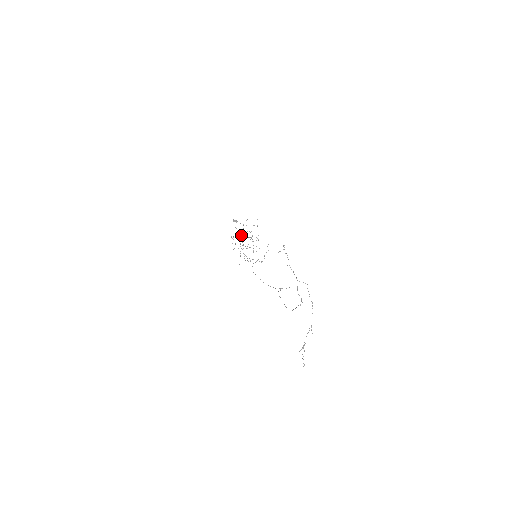
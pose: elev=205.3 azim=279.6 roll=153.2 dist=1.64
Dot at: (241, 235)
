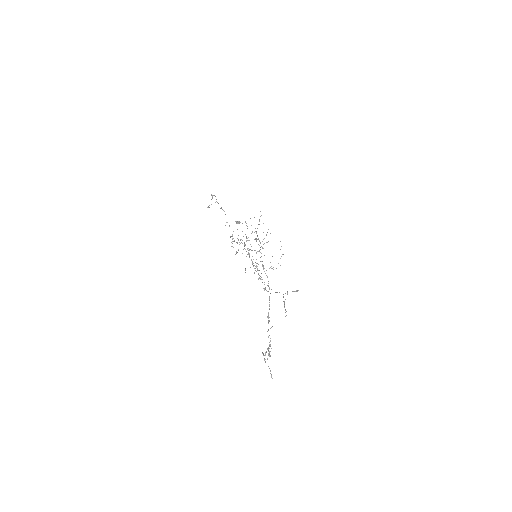
Dot at: occluded
